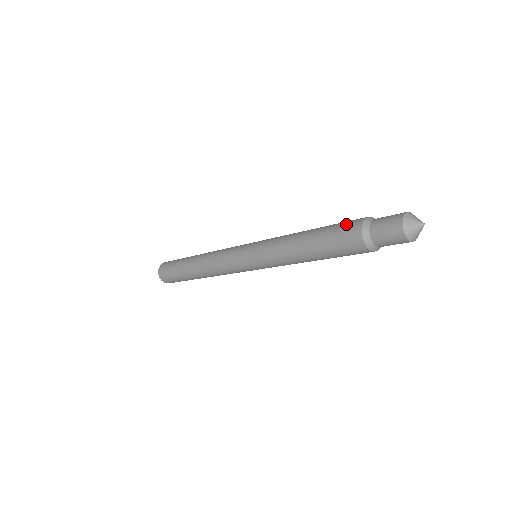
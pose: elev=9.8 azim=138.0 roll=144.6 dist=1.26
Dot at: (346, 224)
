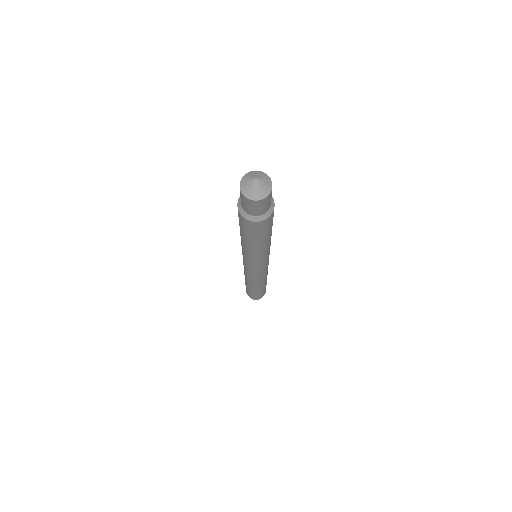
Dot at: occluded
